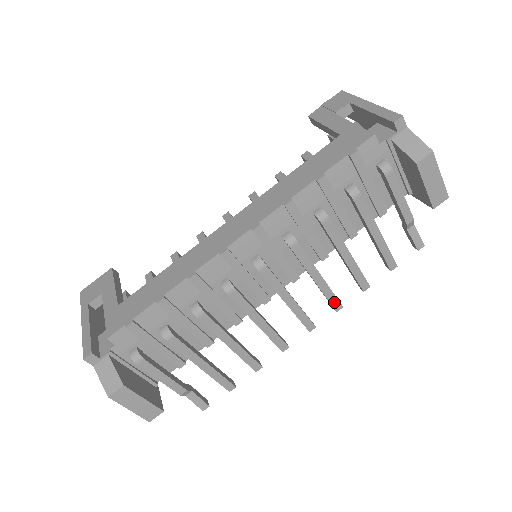
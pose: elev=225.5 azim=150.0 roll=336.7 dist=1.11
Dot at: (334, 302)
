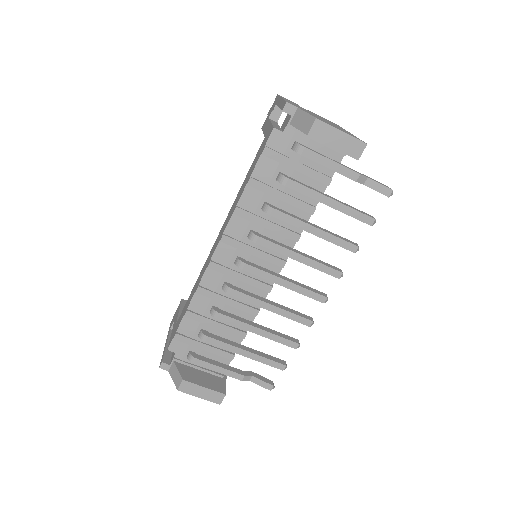
Dot at: (330, 271)
